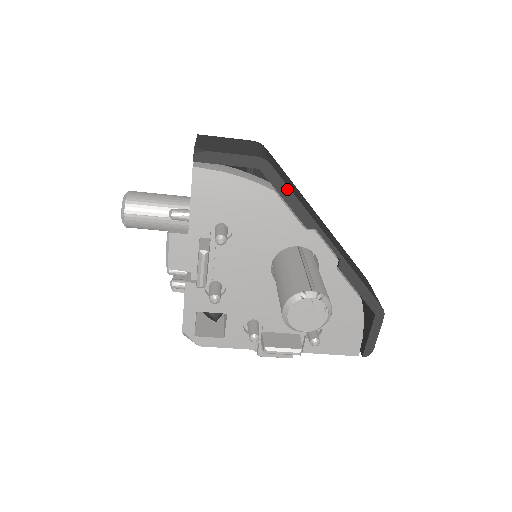
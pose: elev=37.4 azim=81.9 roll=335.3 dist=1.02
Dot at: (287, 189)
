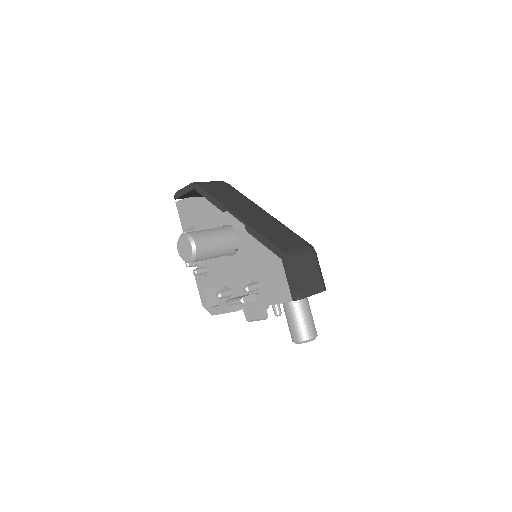
Dot at: (207, 193)
